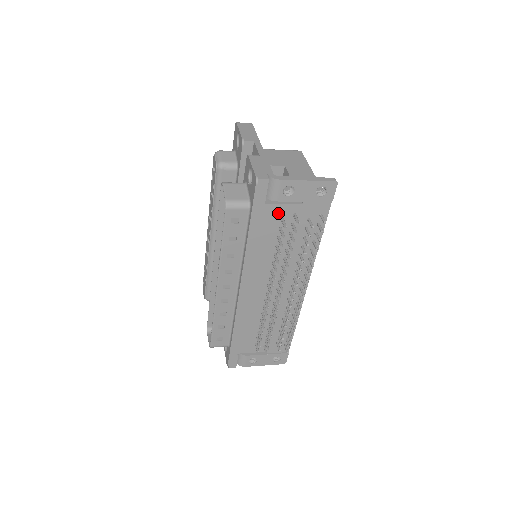
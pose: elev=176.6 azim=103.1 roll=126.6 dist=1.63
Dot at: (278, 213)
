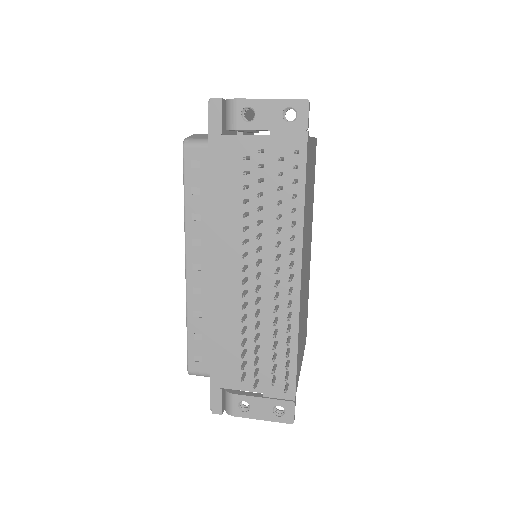
Dot at: (241, 149)
